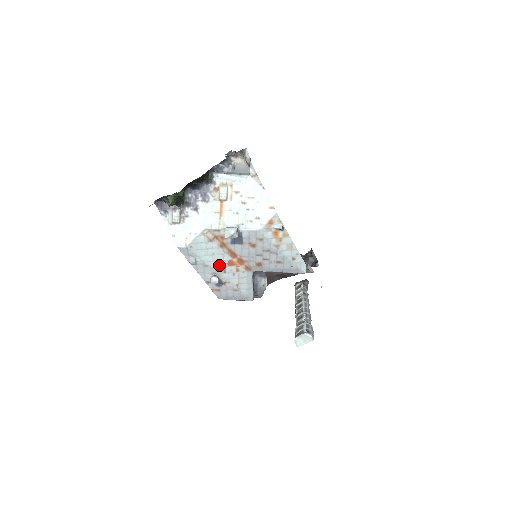
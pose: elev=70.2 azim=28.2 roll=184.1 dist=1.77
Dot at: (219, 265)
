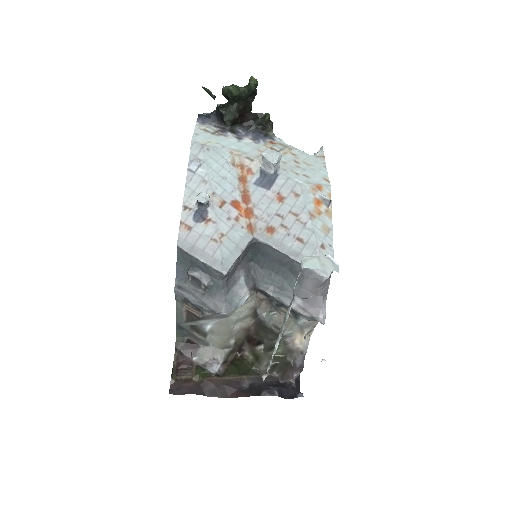
Dot at: (221, 194)
